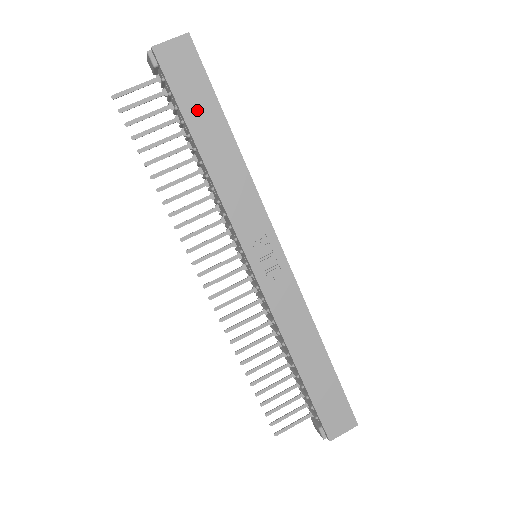
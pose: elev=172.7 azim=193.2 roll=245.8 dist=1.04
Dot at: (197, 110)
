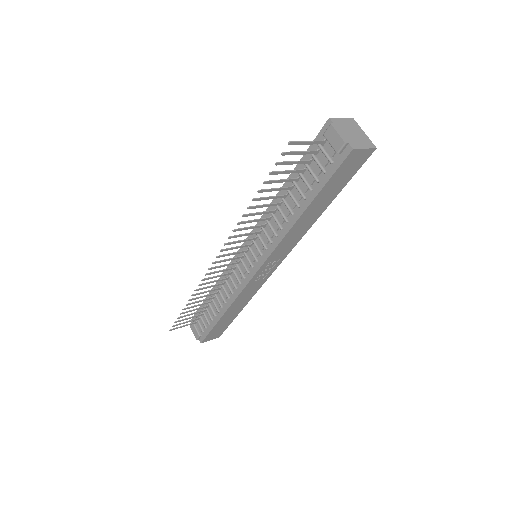
Dot at: (327, 193)
